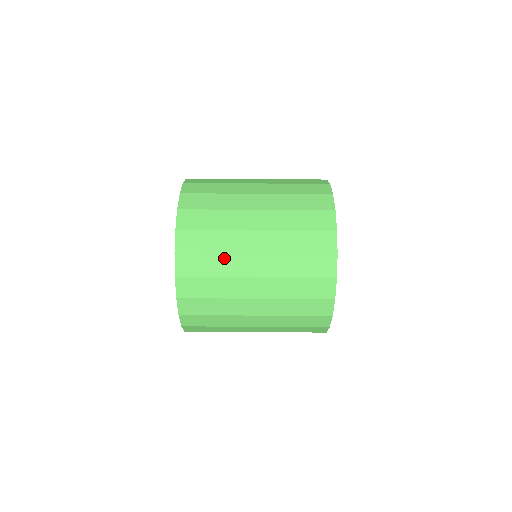
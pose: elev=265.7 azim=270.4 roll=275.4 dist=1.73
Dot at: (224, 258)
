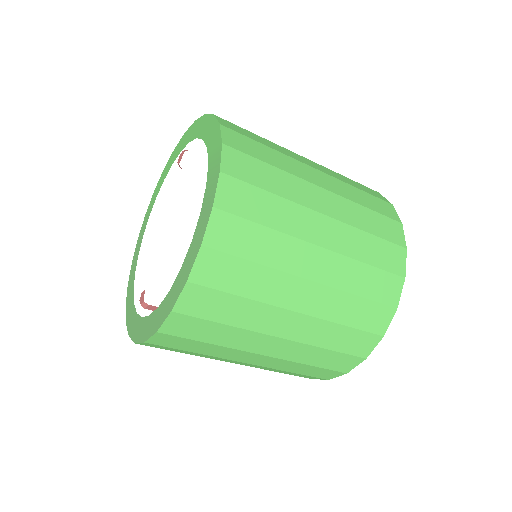
Dot at: occluded
